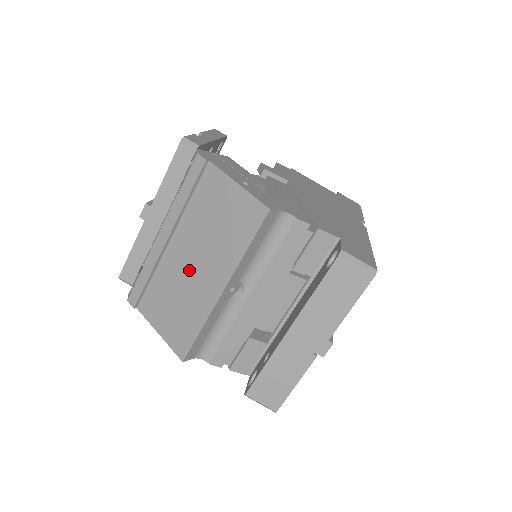
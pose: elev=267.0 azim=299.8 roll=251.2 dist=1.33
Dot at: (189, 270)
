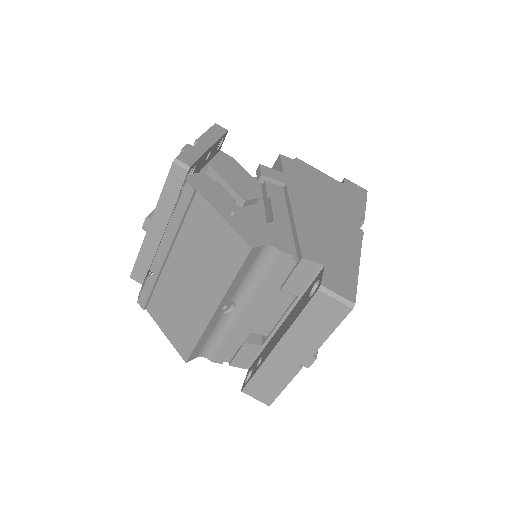
Dot at: (186, 287)
